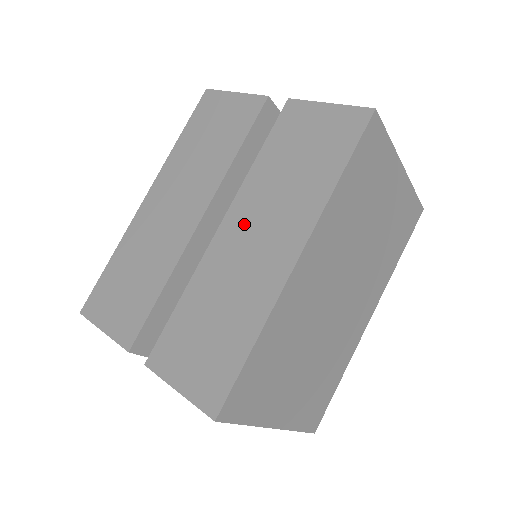
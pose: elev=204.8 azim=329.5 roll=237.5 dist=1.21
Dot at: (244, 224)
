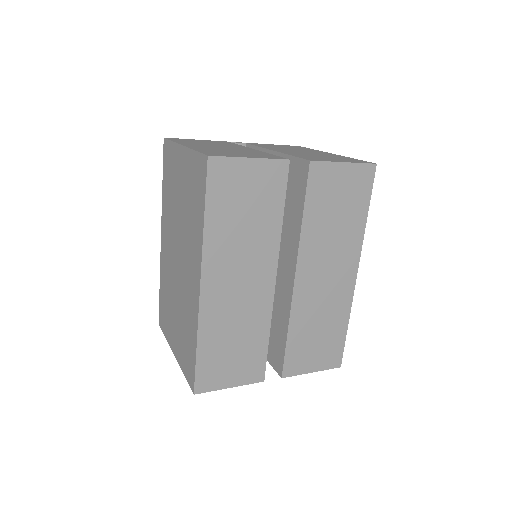
Dot at: (314, 269)
